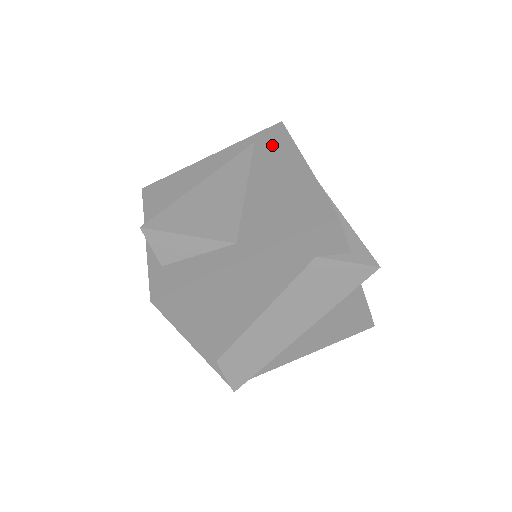
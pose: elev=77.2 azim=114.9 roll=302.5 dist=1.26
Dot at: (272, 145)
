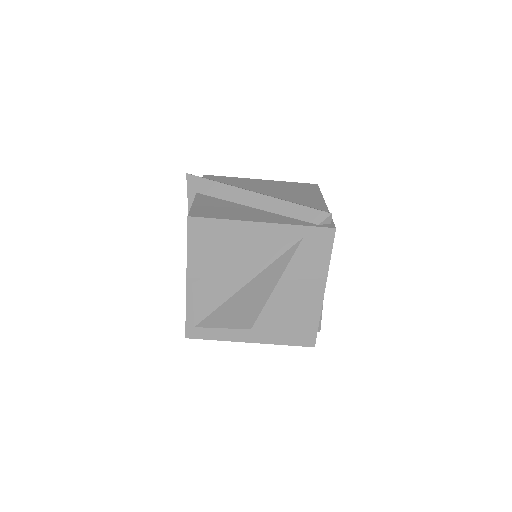
Dot at: (314, 254)
